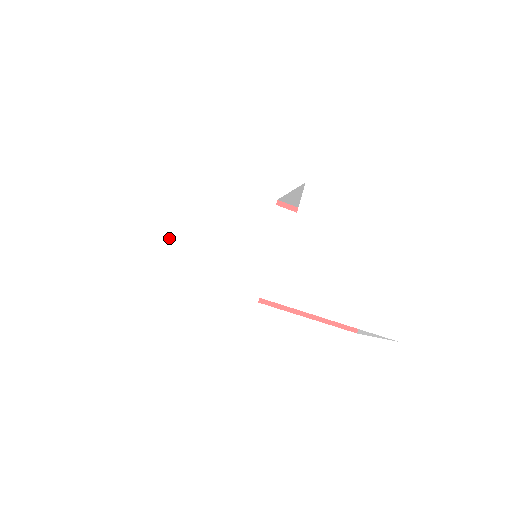
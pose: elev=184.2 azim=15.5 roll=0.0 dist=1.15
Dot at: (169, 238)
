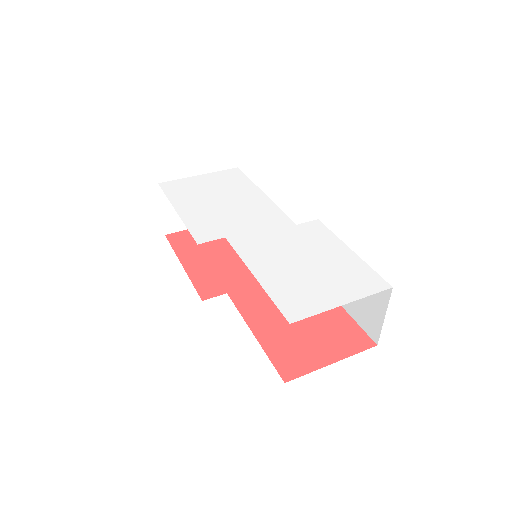
Dot at: (216, 196)
